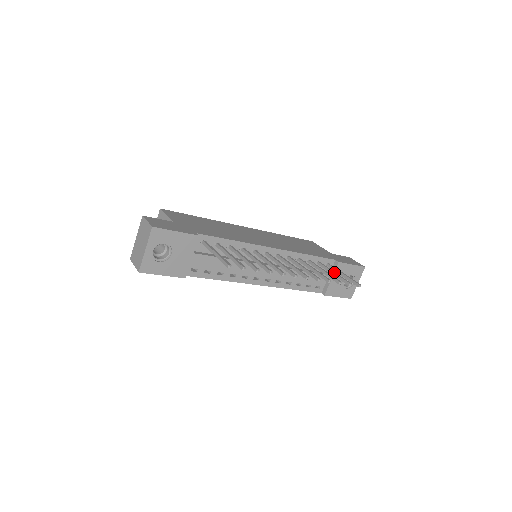
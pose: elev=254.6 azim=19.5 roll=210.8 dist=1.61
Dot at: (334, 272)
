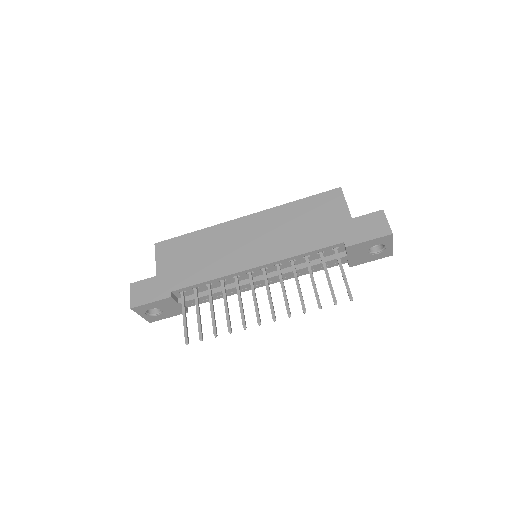
Dot at: (327, 278)
